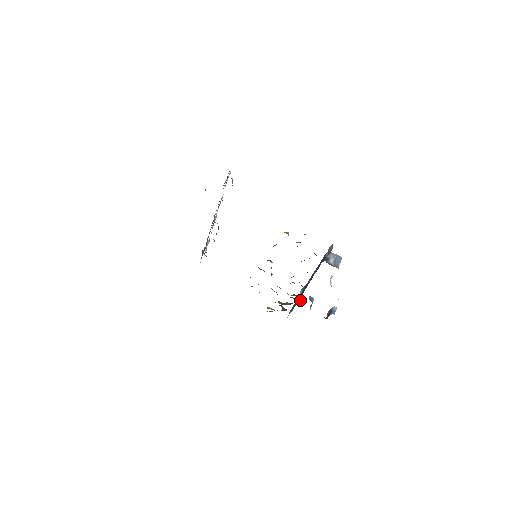
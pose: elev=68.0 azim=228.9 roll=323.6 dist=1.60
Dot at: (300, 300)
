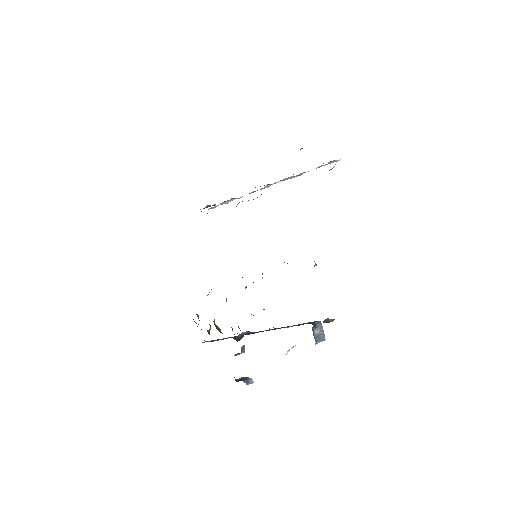
Dot at: (235, 339)
